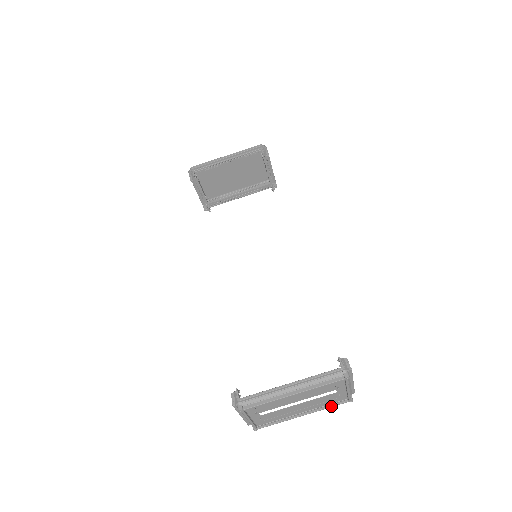
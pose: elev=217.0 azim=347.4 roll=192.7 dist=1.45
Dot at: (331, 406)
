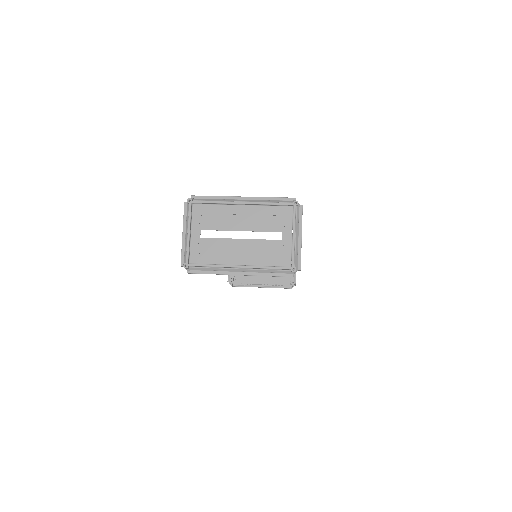
Dot at: (271, 266)
